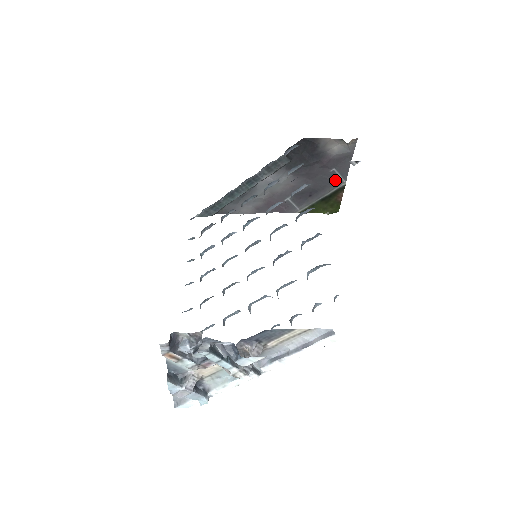
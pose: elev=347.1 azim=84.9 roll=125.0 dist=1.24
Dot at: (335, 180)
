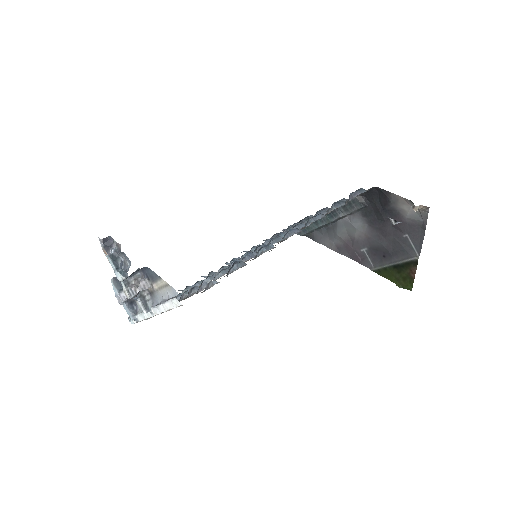
Dot at: (408, 249)
